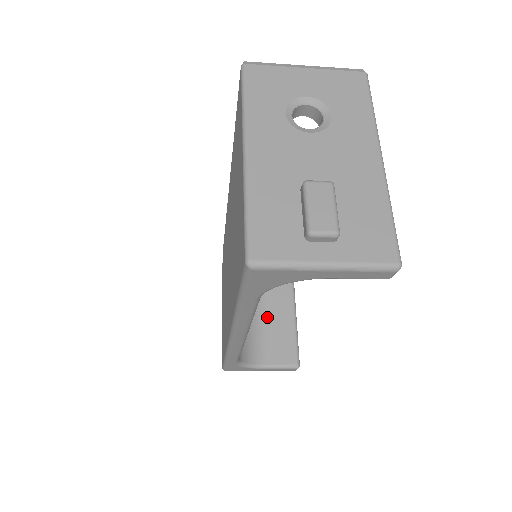
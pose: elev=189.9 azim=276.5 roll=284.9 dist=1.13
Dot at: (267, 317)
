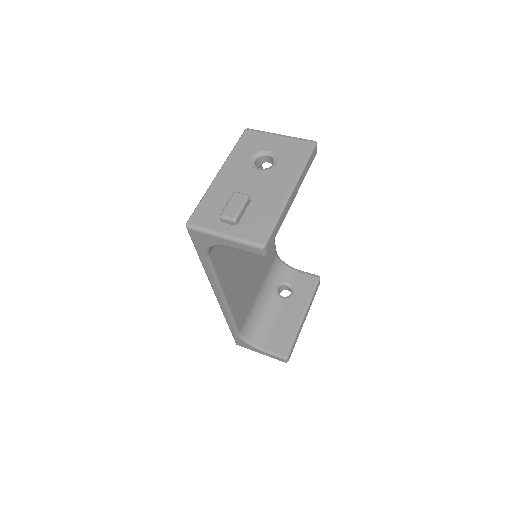
Dot at: (279, 317)
